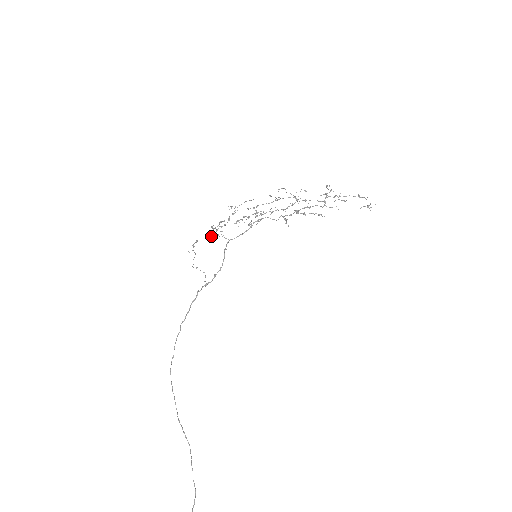
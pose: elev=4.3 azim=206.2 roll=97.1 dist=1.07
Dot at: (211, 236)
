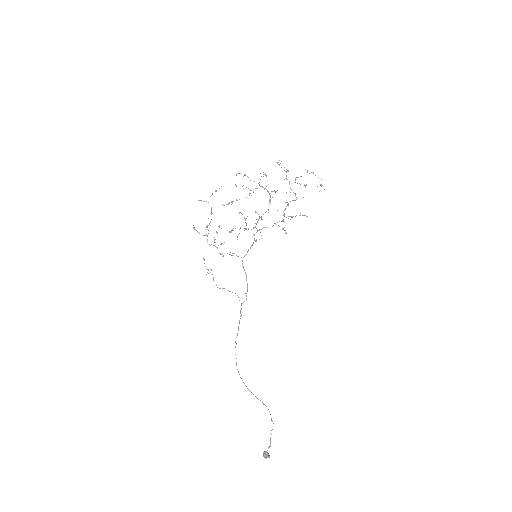
Dot at: (220, 254)
